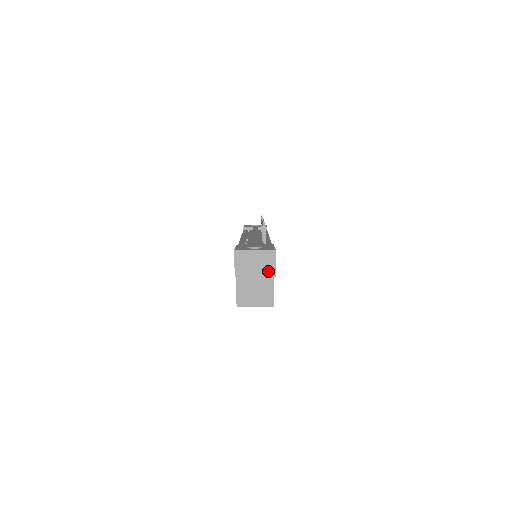
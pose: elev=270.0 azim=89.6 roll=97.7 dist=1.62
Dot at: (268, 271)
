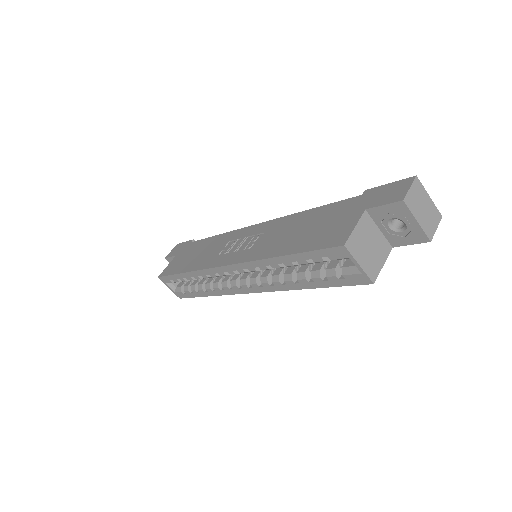
Dot at: (429, 229)
